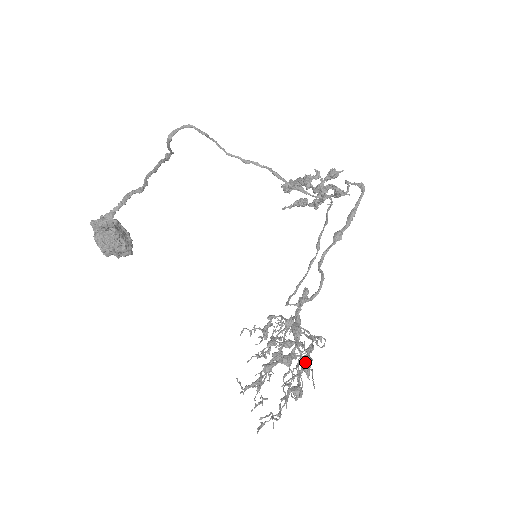
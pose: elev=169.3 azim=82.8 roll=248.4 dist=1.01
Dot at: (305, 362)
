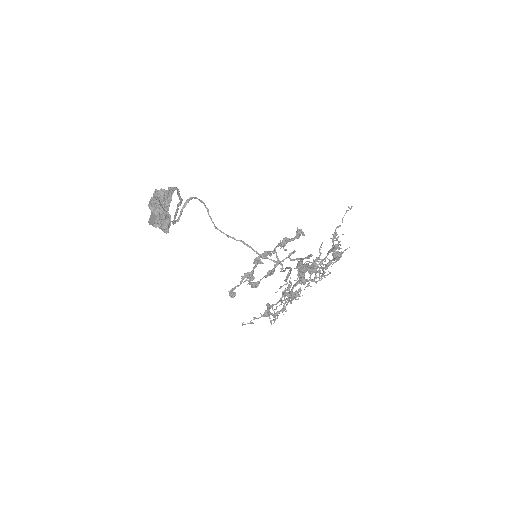
Dot at: (326, 268)
